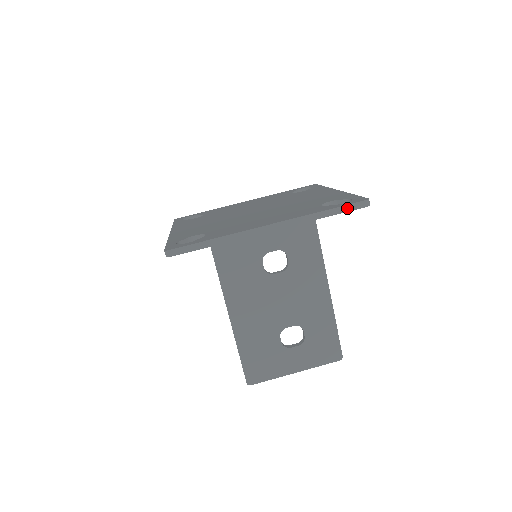
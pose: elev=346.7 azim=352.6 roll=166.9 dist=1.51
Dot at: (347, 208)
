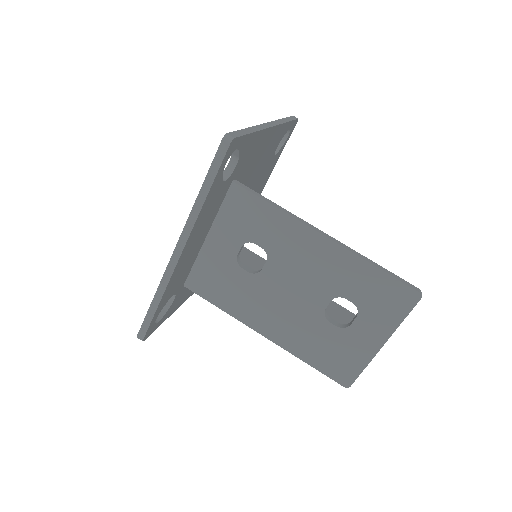
Dot at: (215, 167)
